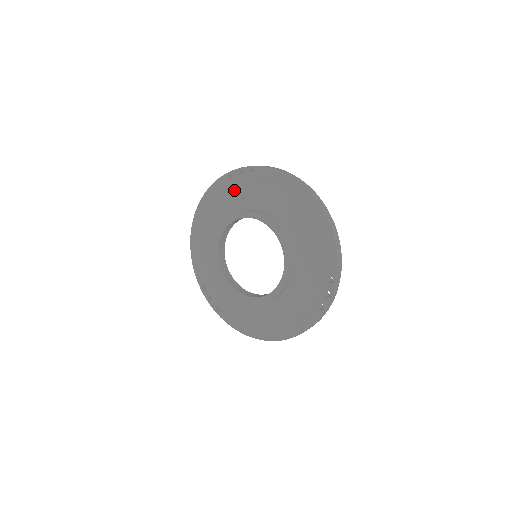
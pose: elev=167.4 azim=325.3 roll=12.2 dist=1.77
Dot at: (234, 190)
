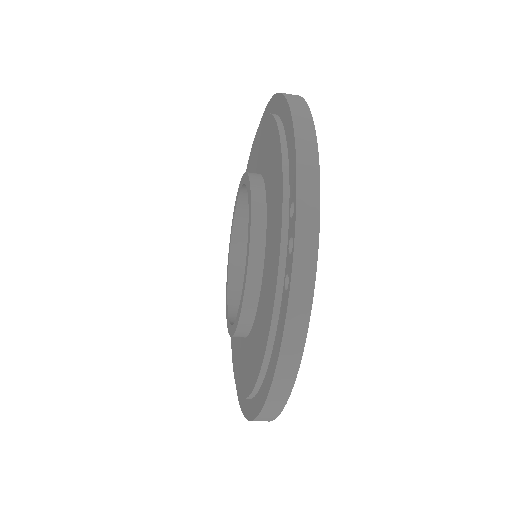
Dot at: occluded
